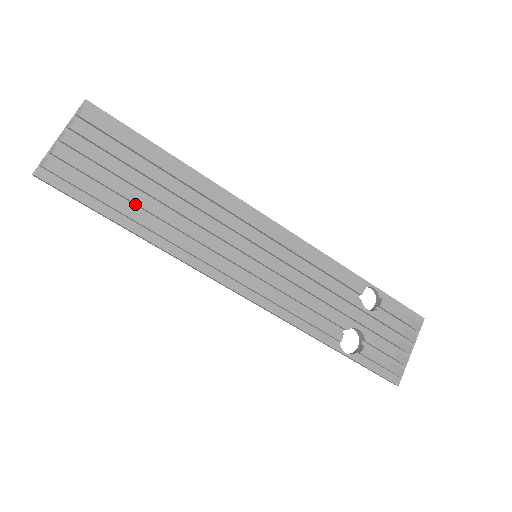
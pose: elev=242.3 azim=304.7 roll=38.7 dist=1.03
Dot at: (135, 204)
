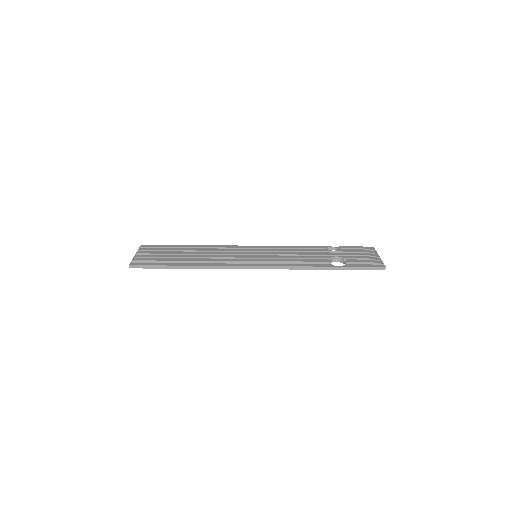
Dot at: occluded
